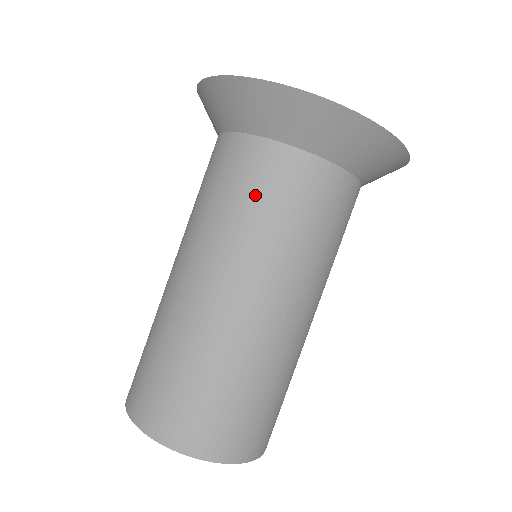
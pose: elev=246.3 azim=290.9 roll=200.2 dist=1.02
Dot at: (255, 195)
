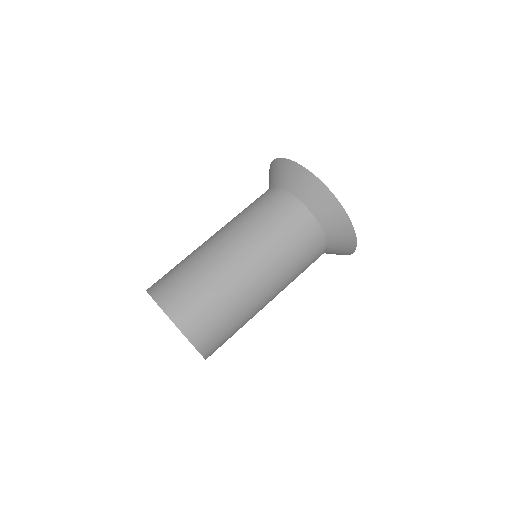
Dot at: (303, 251)
